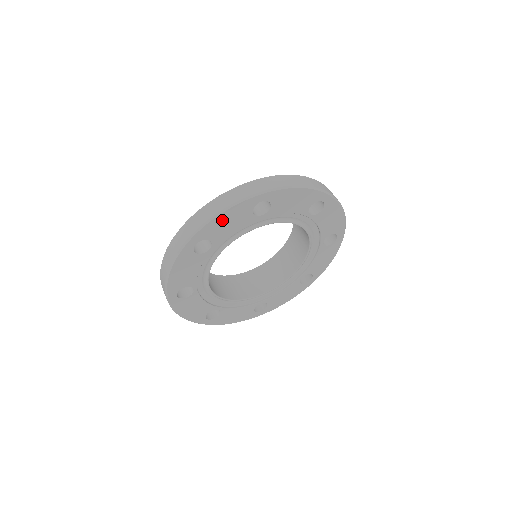
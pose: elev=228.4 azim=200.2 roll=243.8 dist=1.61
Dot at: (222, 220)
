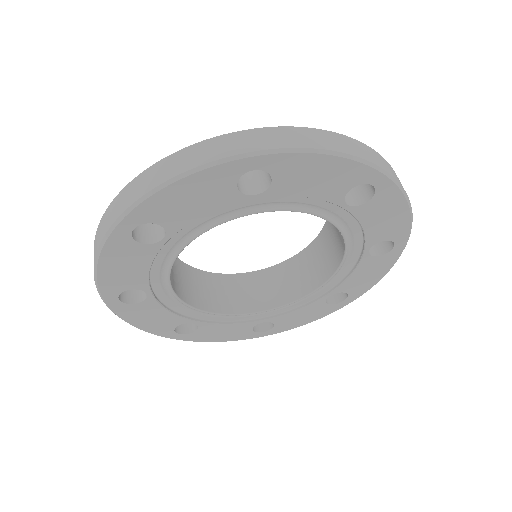
Dot at: (178, 194)
